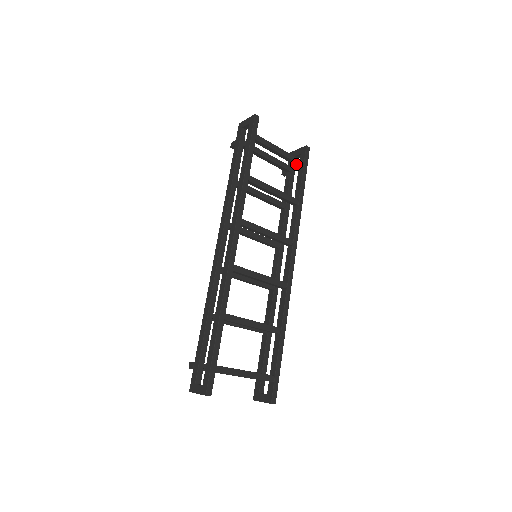
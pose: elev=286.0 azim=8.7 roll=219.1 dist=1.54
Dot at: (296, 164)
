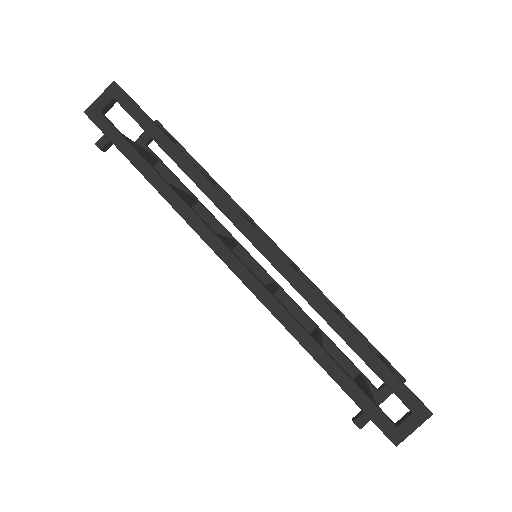
Dot at: occluded
